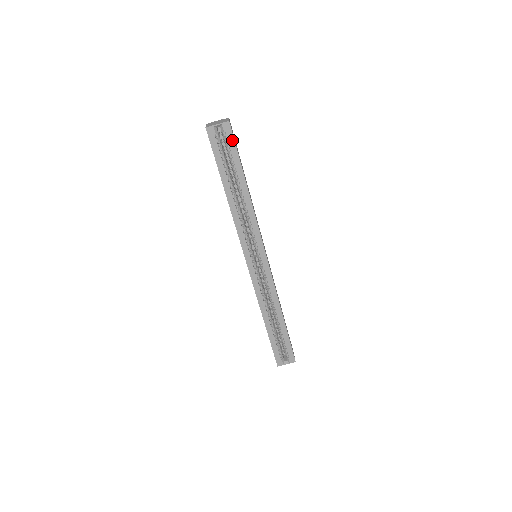
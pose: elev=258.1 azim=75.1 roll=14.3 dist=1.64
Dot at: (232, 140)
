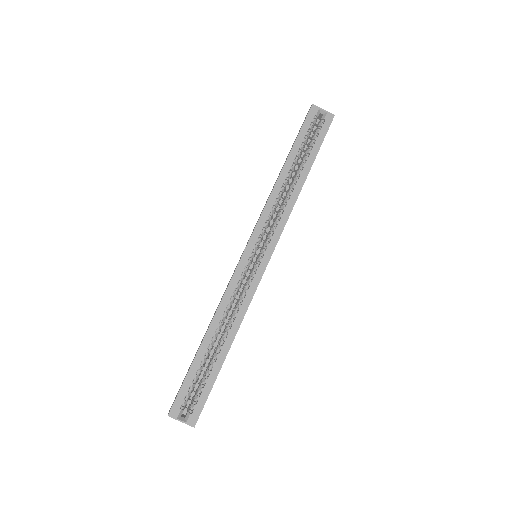
Dot at: (325, 130)
